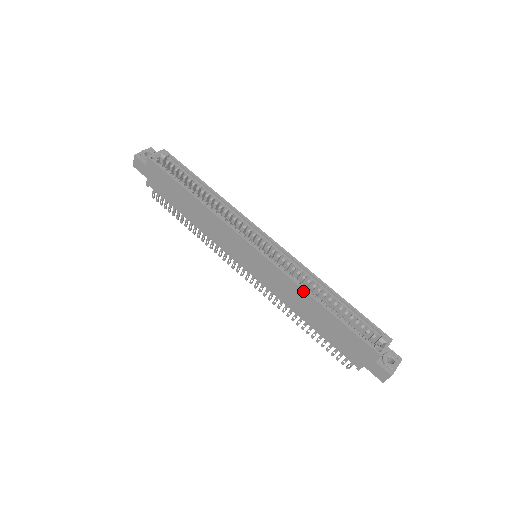
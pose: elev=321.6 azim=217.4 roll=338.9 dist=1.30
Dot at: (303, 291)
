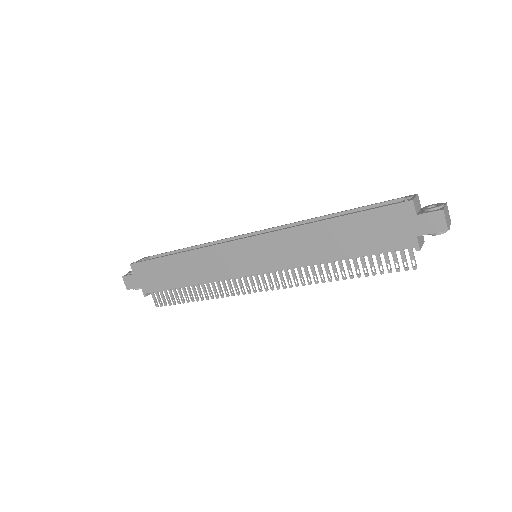
Dot at: (304, 227)
